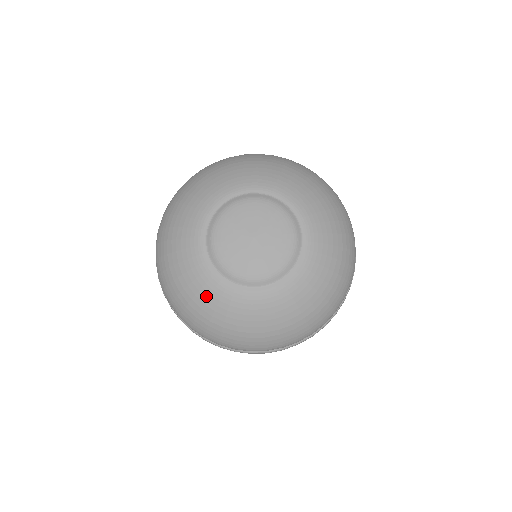
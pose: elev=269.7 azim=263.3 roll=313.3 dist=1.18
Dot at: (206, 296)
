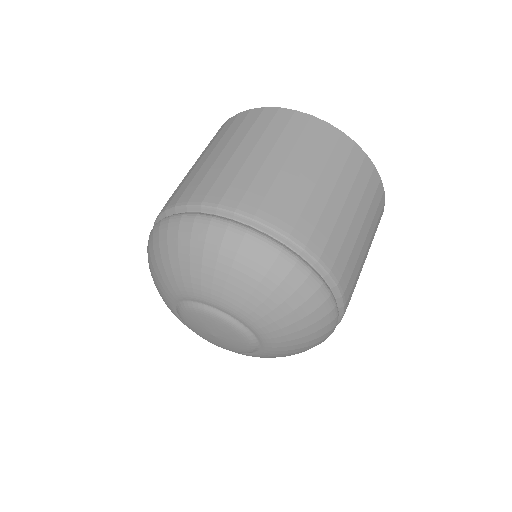
Dot at: (167, 306)
